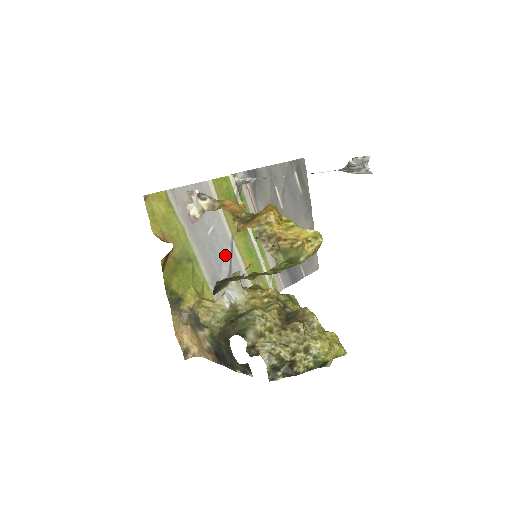
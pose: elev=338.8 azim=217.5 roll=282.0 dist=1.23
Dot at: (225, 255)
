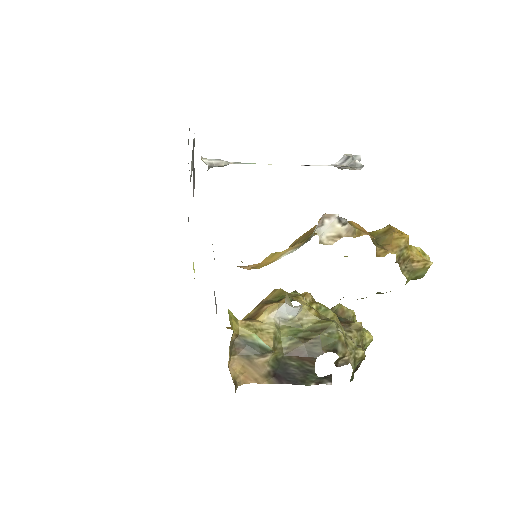
Dot at: (214, 258)
